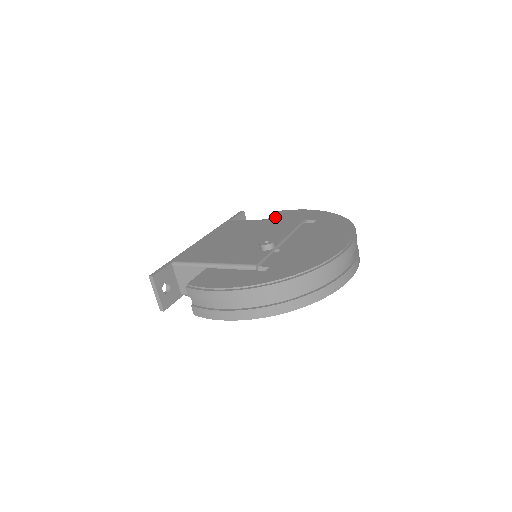
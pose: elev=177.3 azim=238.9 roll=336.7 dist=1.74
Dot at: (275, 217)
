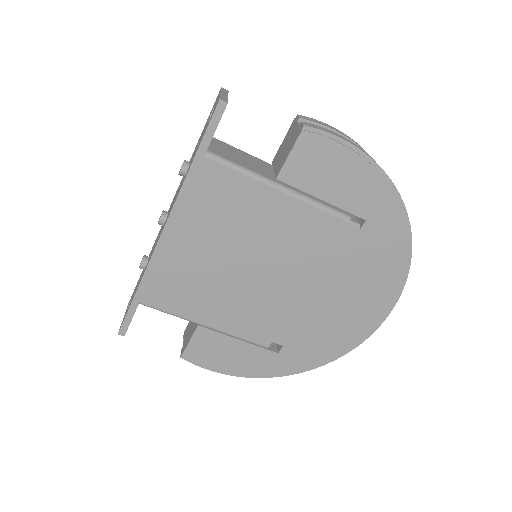
Dot at: occluded
